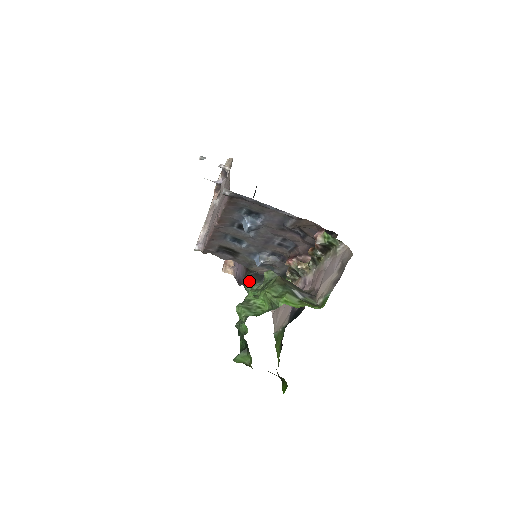
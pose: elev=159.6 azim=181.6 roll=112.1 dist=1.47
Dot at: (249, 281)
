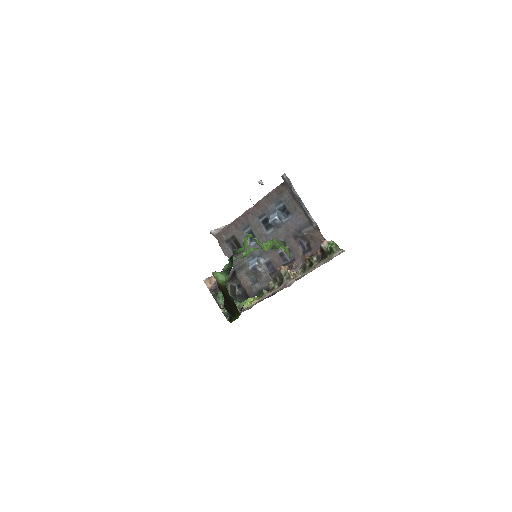
Dot at: occluded
